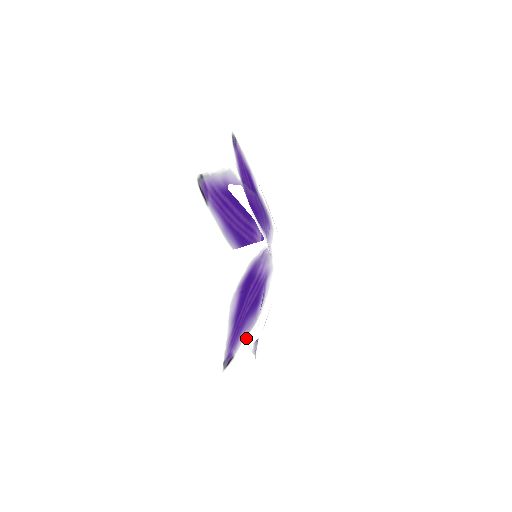
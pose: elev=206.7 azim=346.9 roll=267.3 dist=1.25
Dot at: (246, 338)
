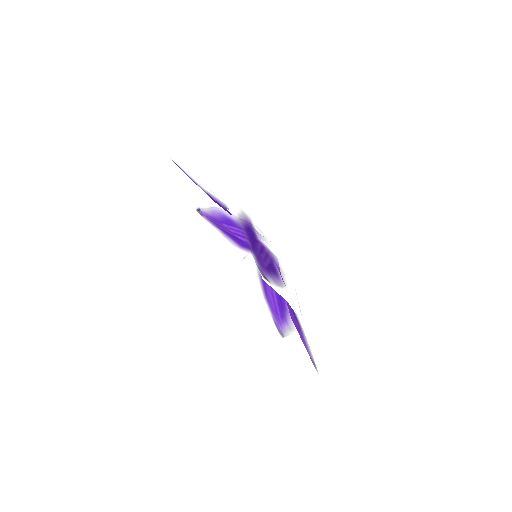
Dot at: (279, 289)
